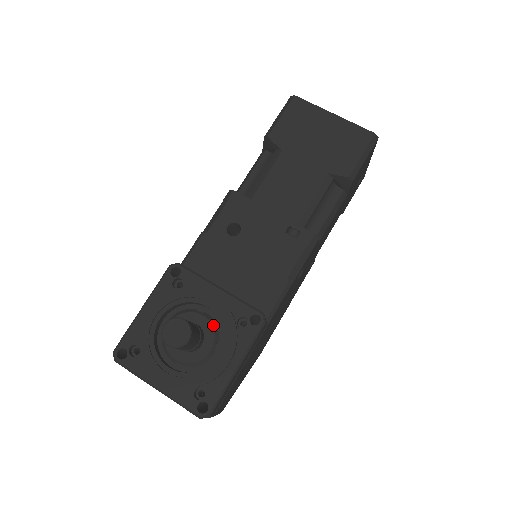
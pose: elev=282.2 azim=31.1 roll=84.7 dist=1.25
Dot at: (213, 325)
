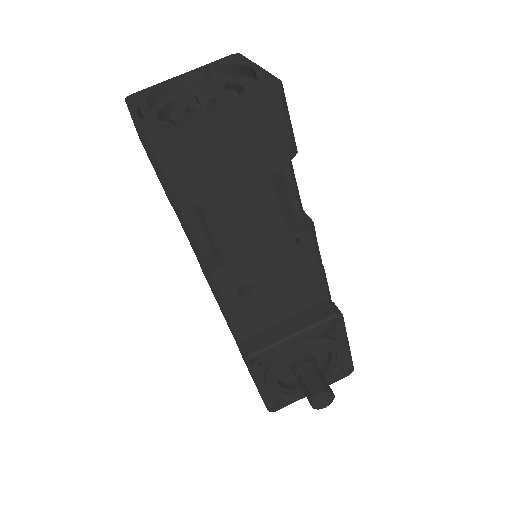
Dot at: (310, 347)
